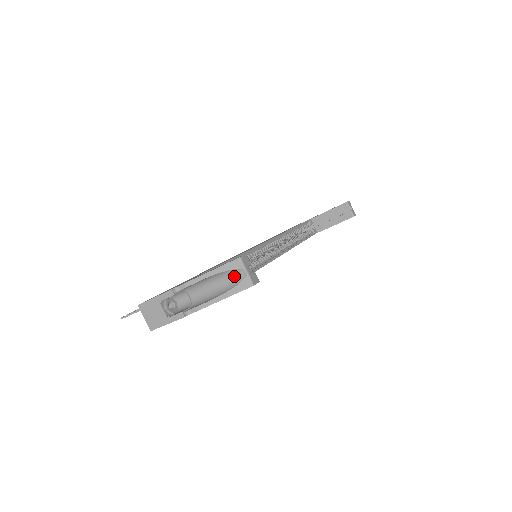
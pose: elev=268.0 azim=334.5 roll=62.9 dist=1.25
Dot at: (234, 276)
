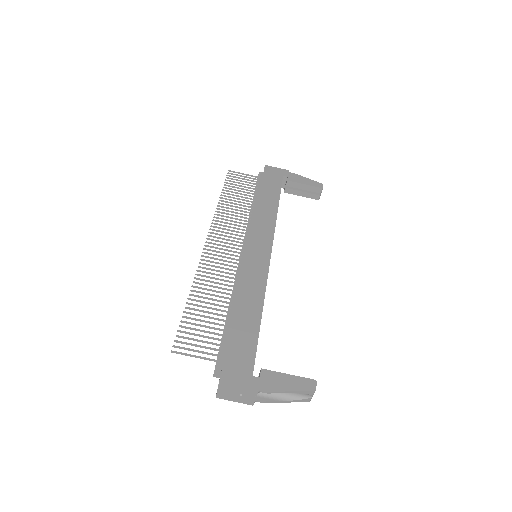
Dot at: (302, 394)
